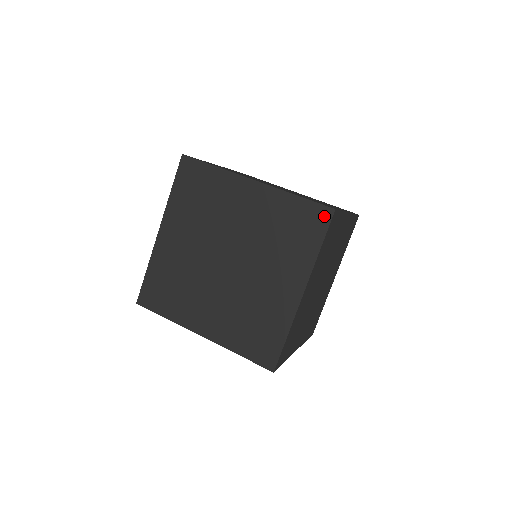
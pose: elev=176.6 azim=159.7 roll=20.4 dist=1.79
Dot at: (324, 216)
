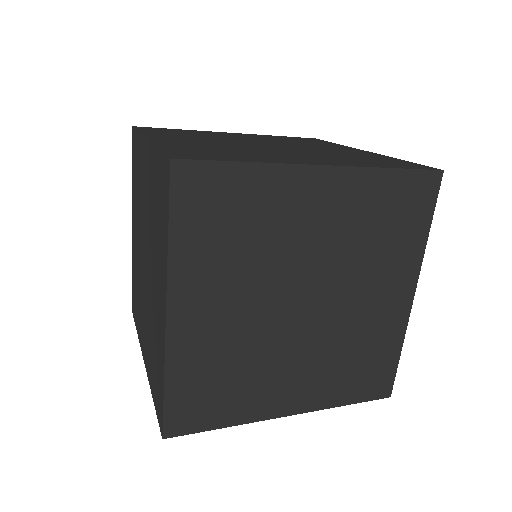
Dot at: (167, 175)
